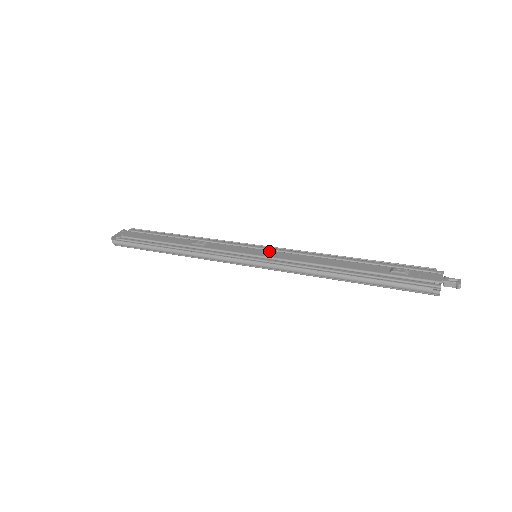
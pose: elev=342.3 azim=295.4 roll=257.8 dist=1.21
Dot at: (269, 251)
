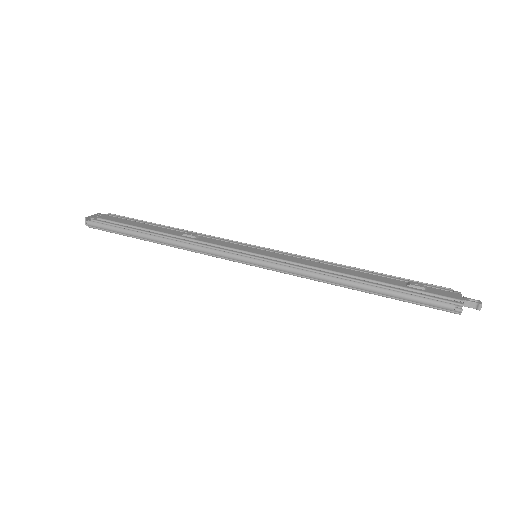
Dot at: (272, 252)
